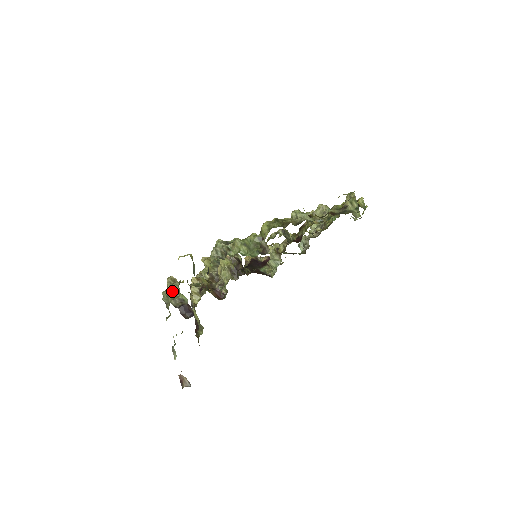
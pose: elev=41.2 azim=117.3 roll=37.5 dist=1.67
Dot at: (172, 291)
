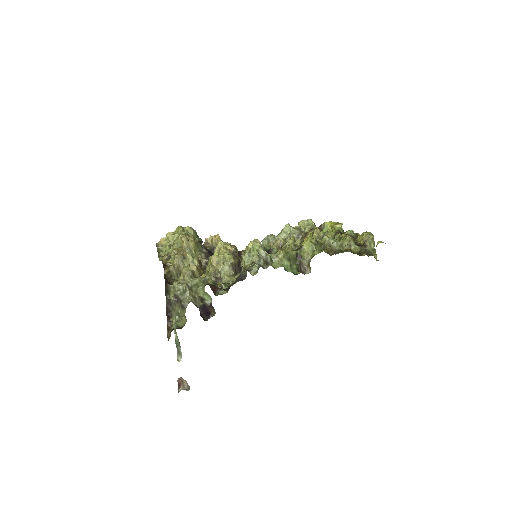
Dot at: (192, 286)
